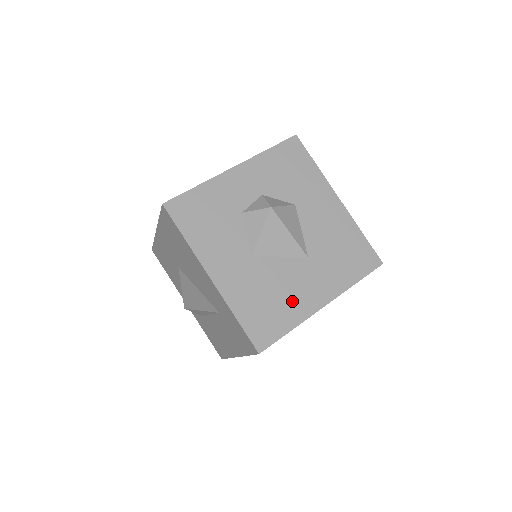
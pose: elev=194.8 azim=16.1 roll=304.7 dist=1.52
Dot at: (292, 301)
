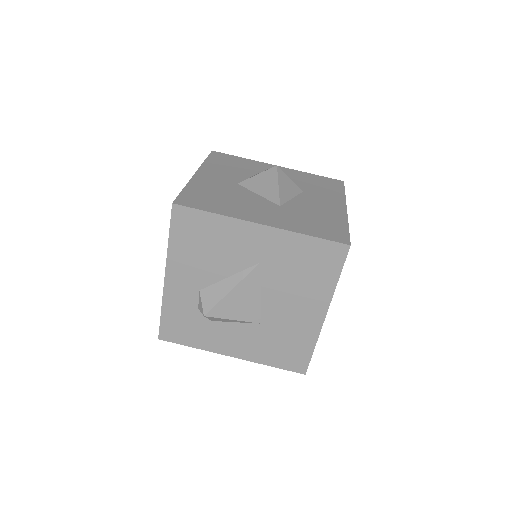
Dot at: (236, 207)
